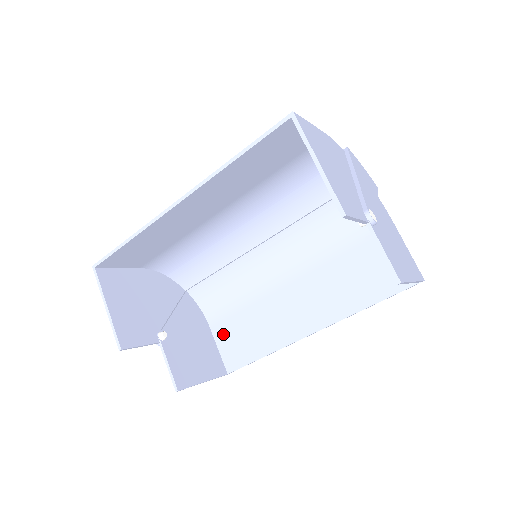
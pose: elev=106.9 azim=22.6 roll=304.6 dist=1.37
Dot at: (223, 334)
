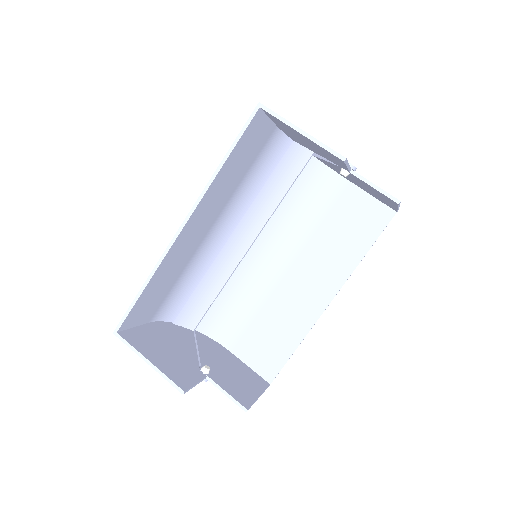
Dot at: (248, 351)
